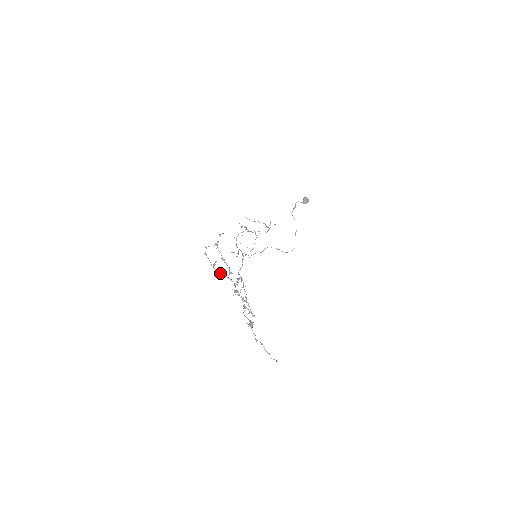
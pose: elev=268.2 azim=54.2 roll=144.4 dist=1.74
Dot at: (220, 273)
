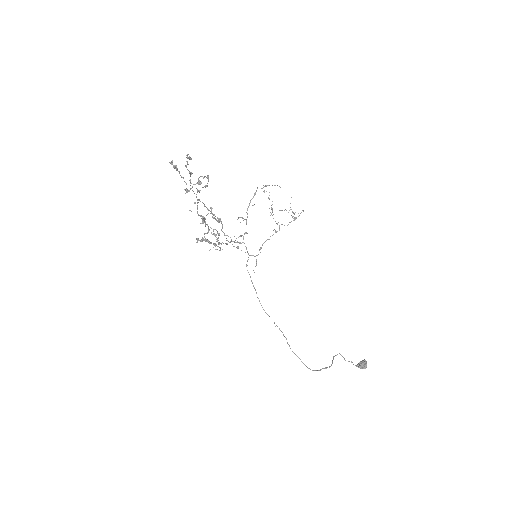
Dot at: occluded
